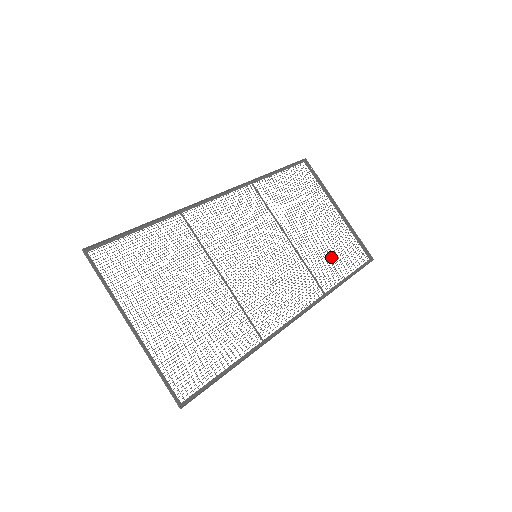
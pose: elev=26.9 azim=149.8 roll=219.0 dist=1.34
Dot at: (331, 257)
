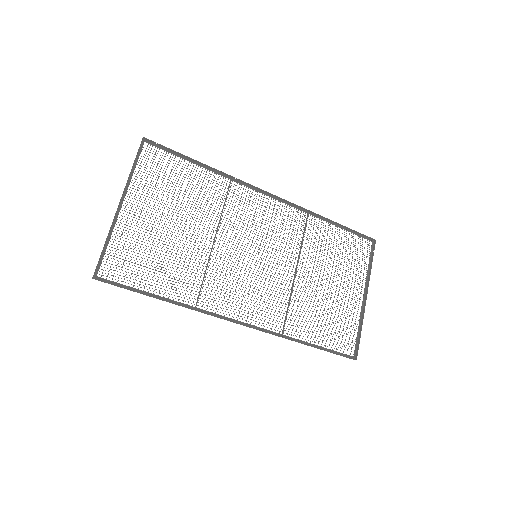
Dot at: occluded
